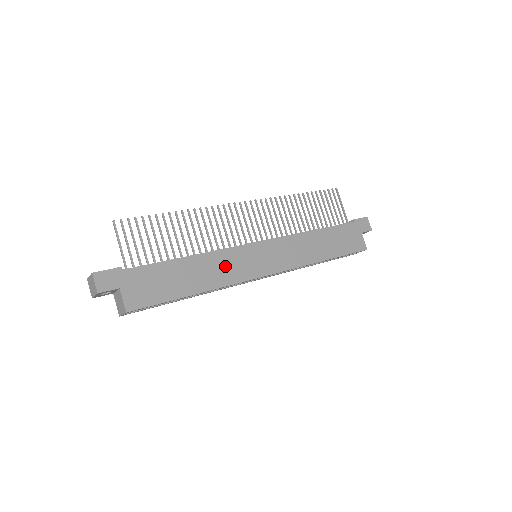
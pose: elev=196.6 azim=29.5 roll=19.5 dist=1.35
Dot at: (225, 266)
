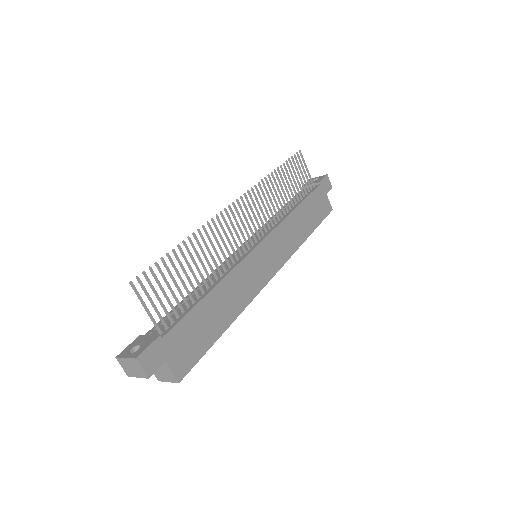
Dot at: (242, 284)
